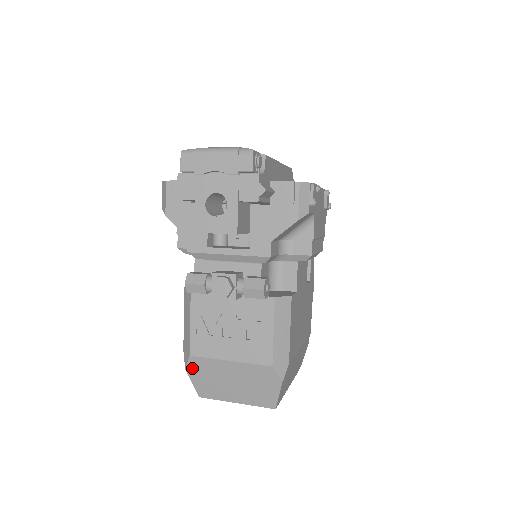
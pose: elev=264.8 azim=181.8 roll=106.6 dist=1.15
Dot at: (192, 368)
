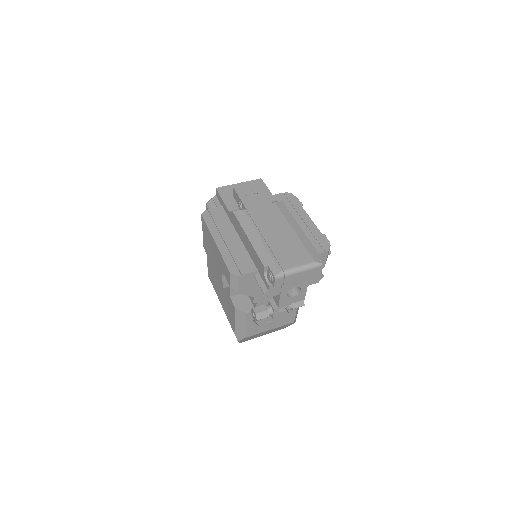
Dot at: occluded
